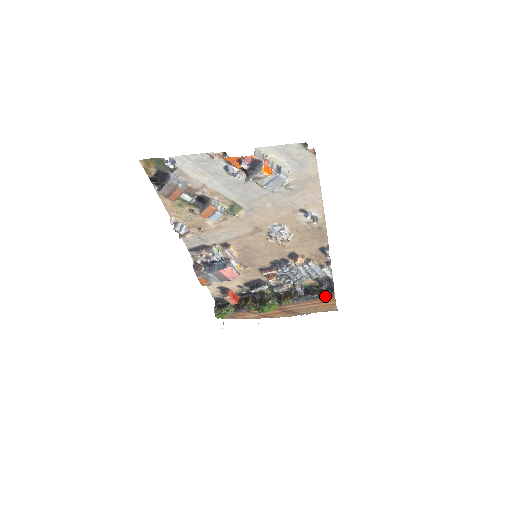
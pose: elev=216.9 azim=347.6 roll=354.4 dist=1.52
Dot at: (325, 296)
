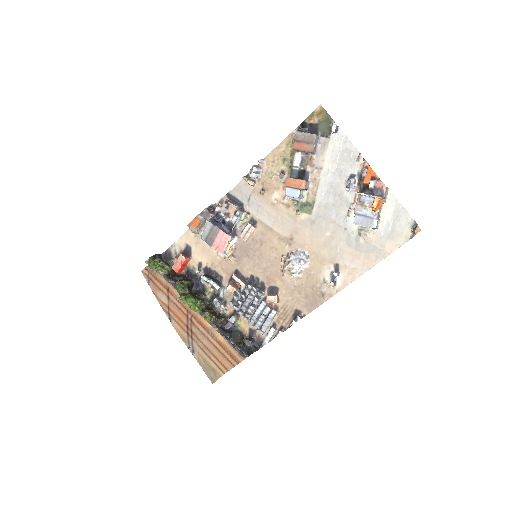
Dot at: (239, 350)
